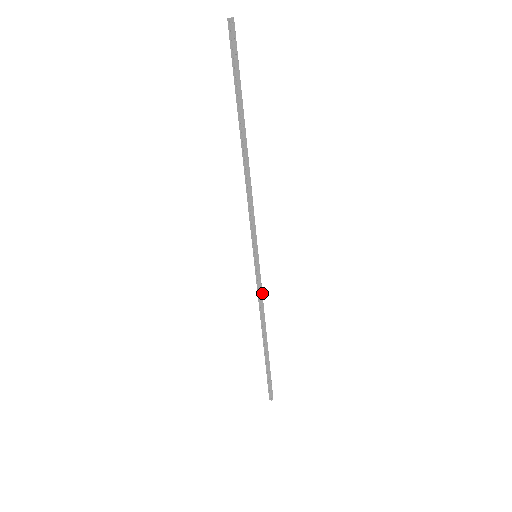
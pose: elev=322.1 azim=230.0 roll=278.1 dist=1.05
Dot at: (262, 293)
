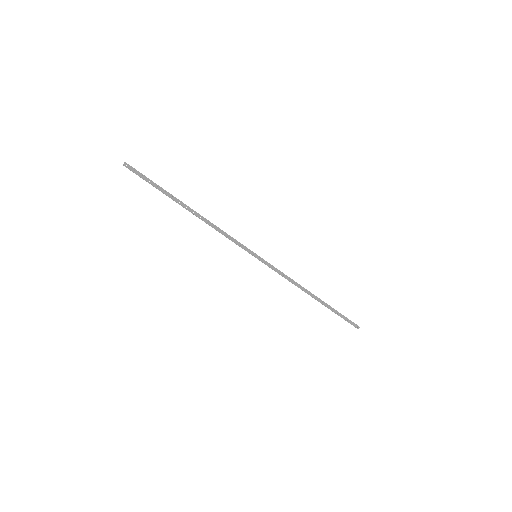
Dot at: (282, 272)
